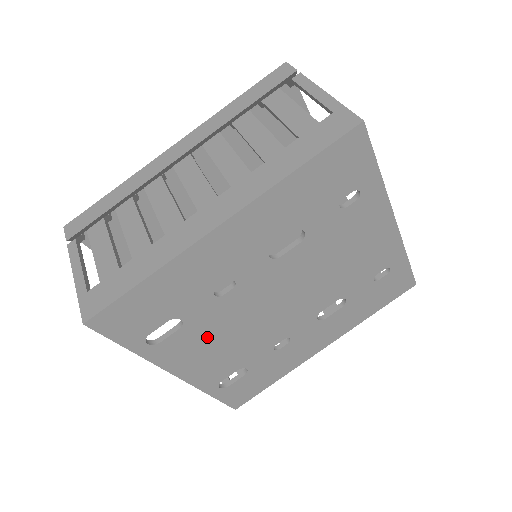
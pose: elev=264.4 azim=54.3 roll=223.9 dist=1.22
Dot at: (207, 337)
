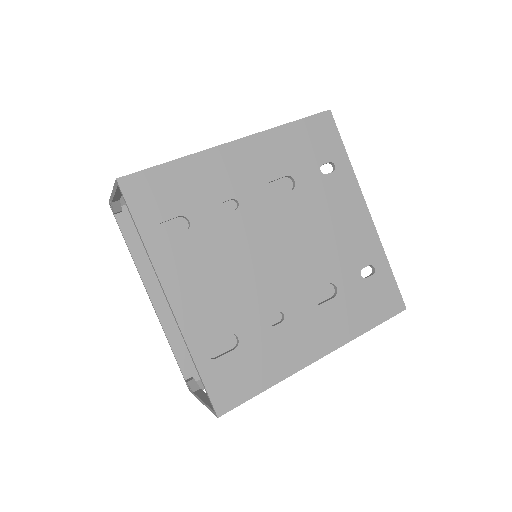
Dot at: (207, 259)
